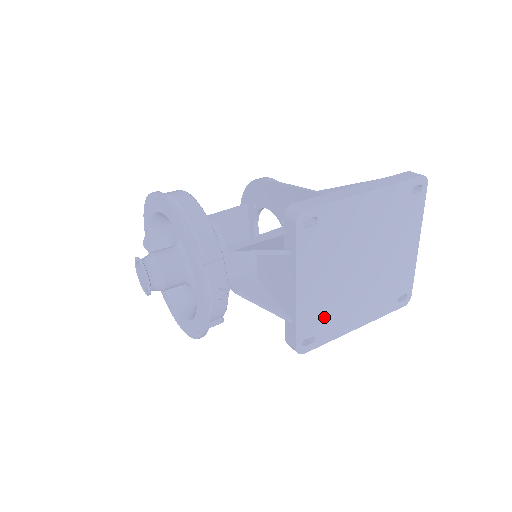
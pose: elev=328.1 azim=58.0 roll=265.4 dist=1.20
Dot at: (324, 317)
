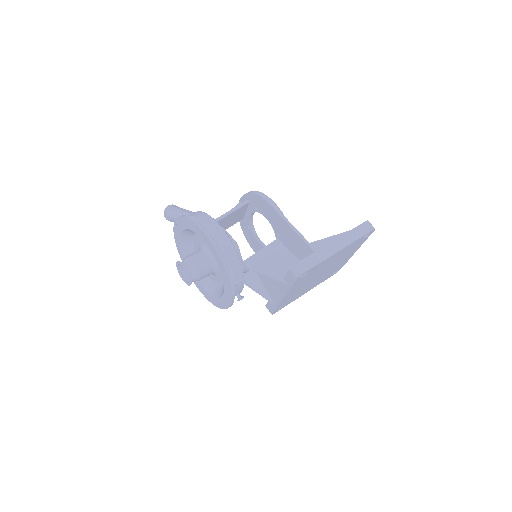
Dot at: (292, 298)
